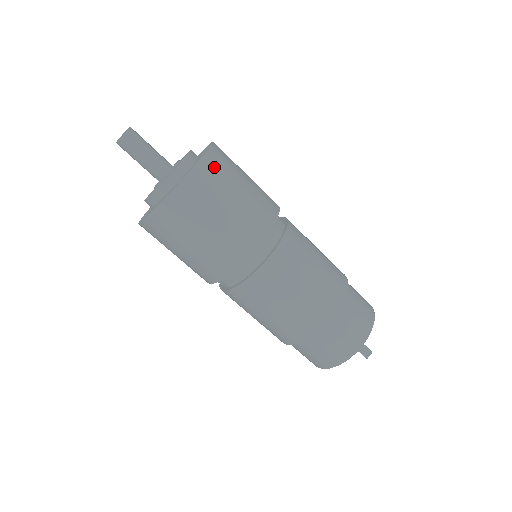
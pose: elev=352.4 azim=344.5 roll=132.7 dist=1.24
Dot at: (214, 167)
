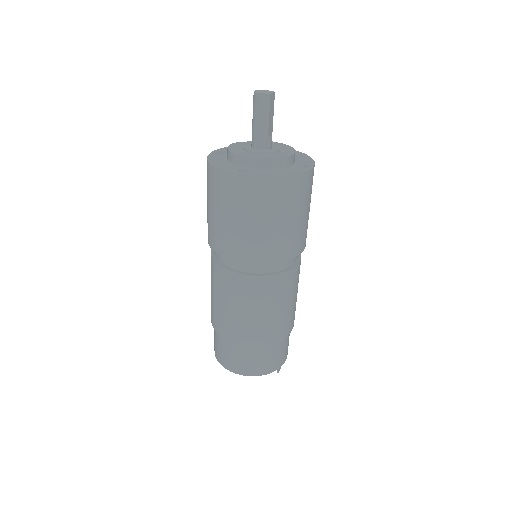
Dot at: occluded
